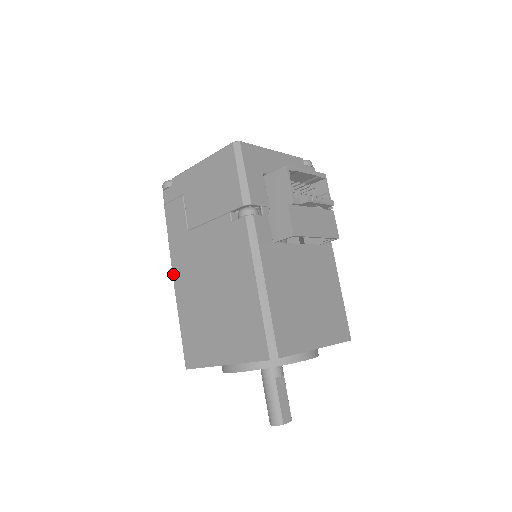
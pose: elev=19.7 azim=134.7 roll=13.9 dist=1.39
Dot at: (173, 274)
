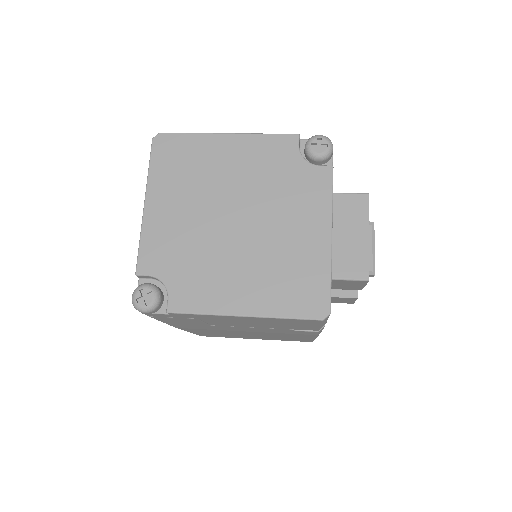
Dot at: occluded
